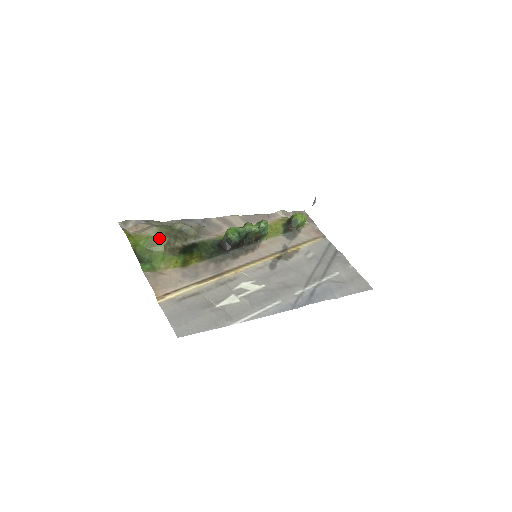
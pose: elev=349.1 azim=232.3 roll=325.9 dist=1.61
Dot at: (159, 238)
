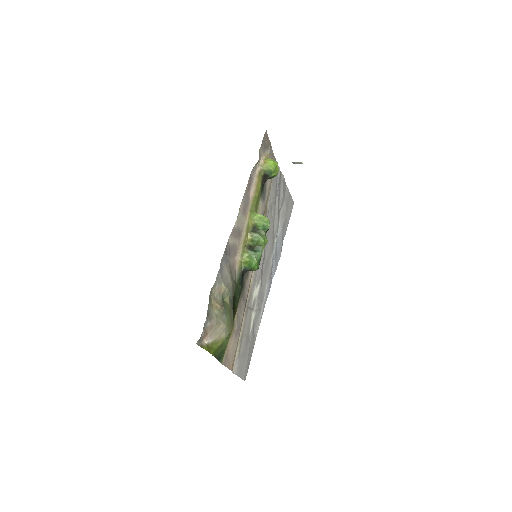
Dot at: occluded
